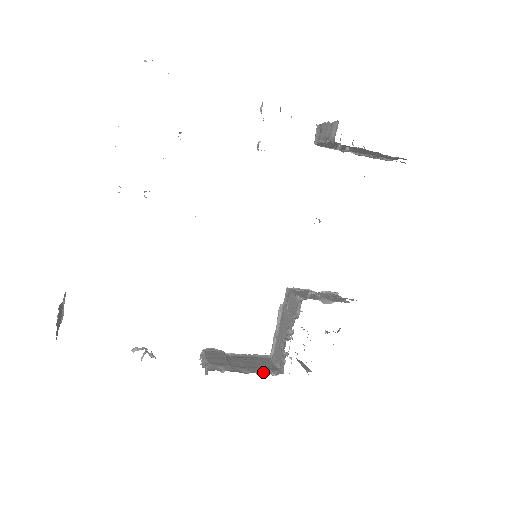
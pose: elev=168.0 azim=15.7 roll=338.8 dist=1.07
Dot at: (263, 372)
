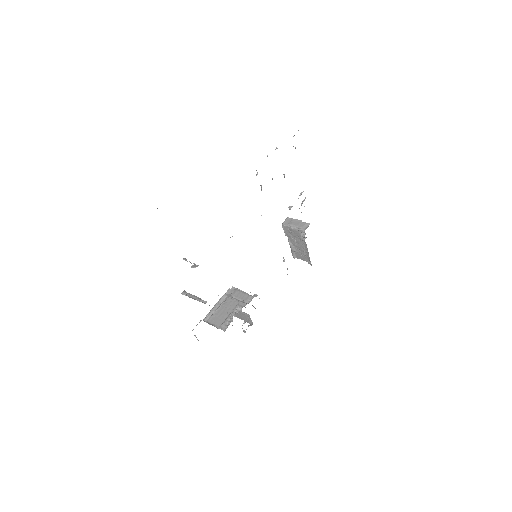
Dot at: occluded
